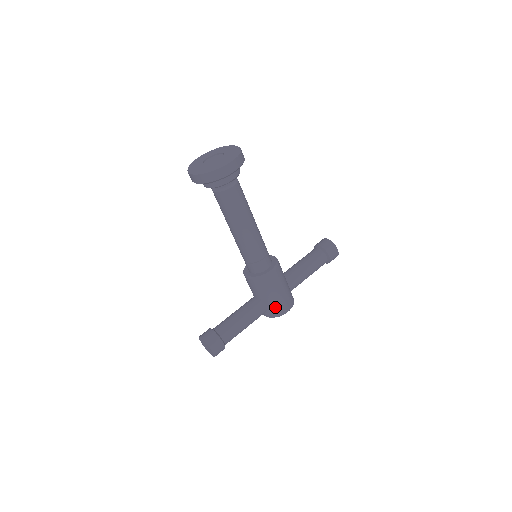
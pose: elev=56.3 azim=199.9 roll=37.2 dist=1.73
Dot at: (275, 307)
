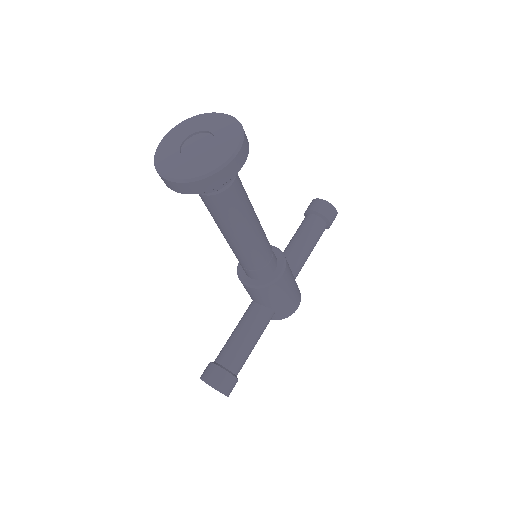
Dot at: (285, 309)
